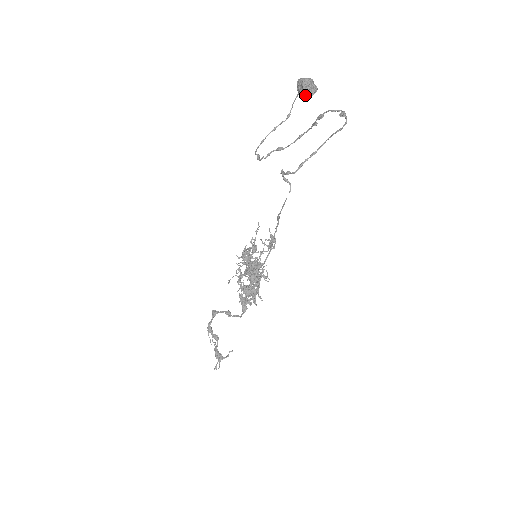
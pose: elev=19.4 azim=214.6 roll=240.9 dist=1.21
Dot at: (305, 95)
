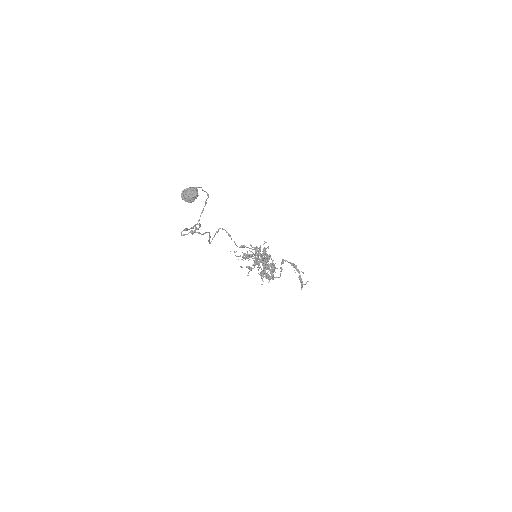
Dot at: (190, 201)
